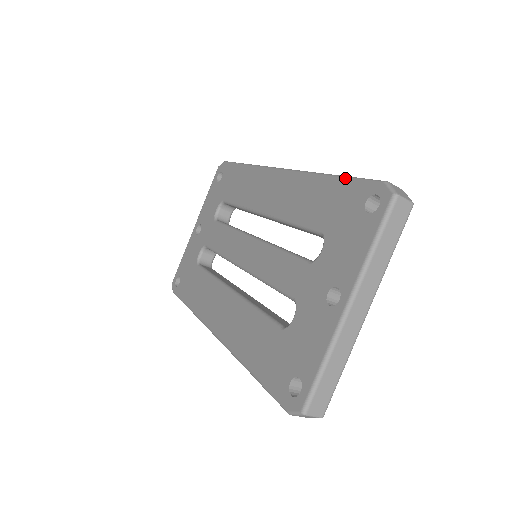
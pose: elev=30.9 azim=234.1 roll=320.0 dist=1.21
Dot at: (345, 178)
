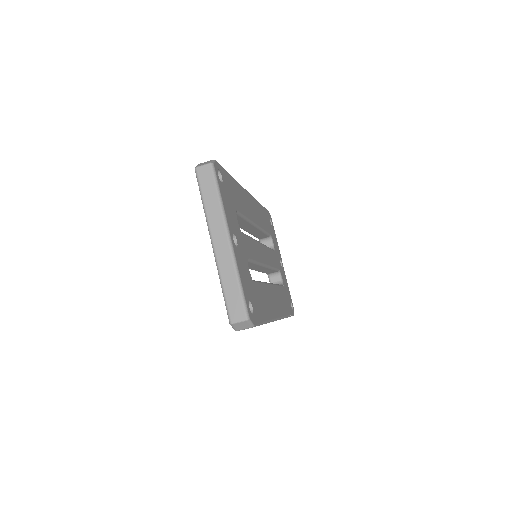
Dot at: occluded
